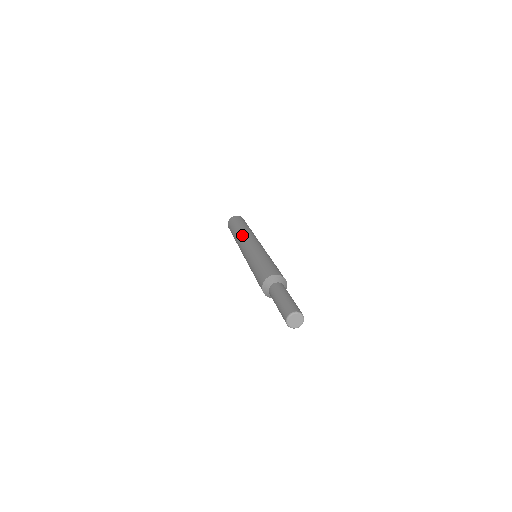
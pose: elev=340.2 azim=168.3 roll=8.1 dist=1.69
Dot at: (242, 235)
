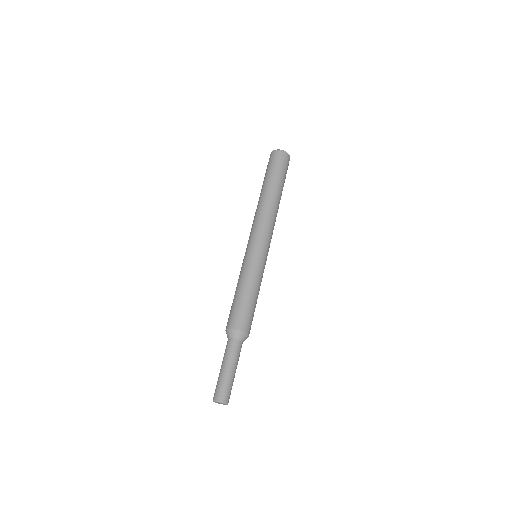
Dot at: (255, 214)
